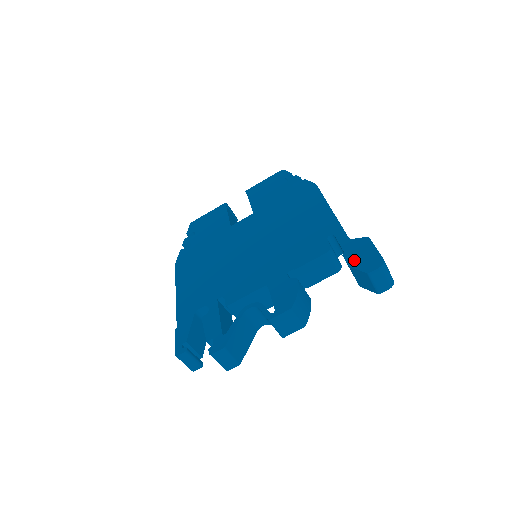
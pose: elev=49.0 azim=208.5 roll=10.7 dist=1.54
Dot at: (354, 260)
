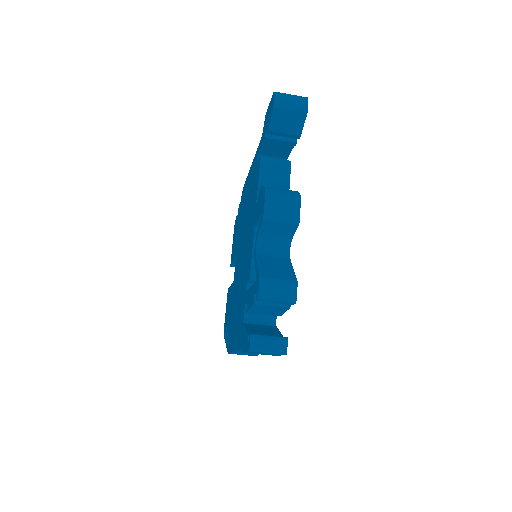
Dot at: (267, 125)
